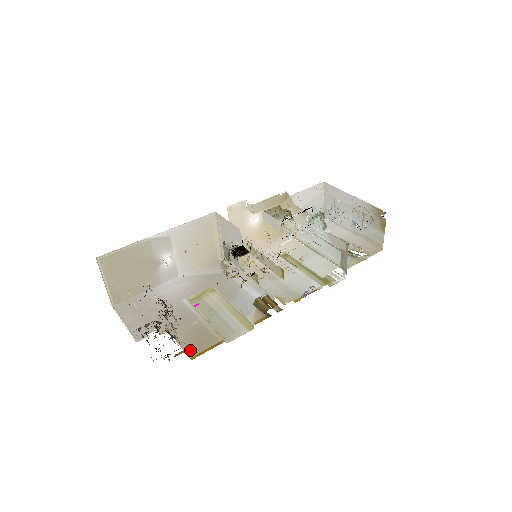
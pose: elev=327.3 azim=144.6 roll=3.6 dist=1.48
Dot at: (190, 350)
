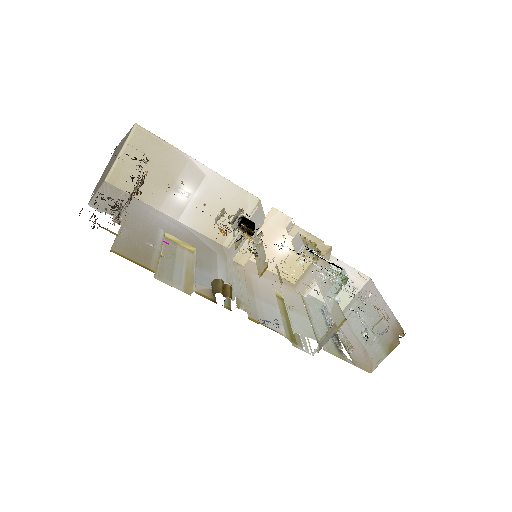
Dot at: (119, 247)
